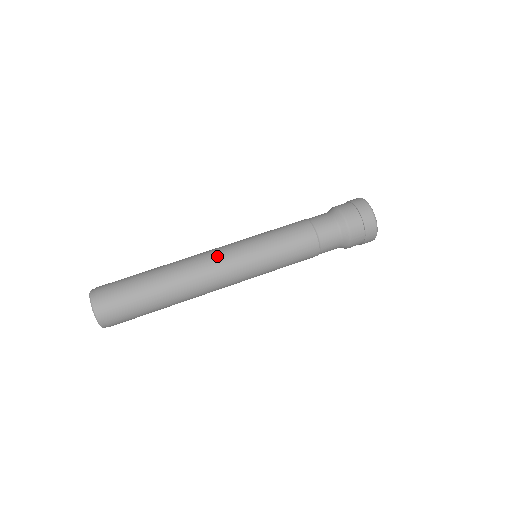
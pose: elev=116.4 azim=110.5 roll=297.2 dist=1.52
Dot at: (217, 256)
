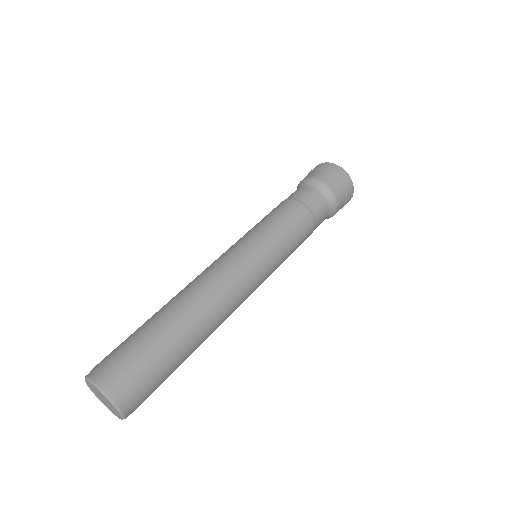
Dot at: (223, 267)
